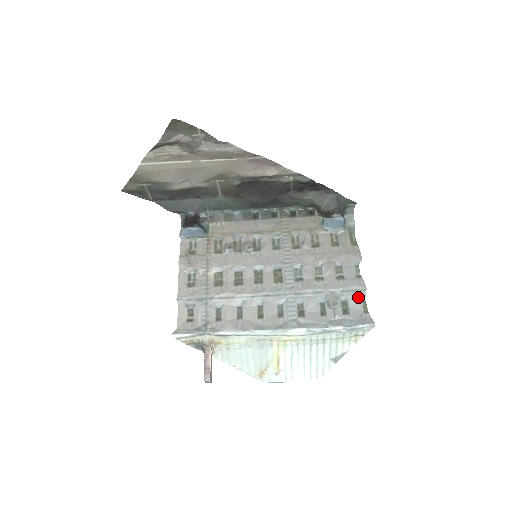
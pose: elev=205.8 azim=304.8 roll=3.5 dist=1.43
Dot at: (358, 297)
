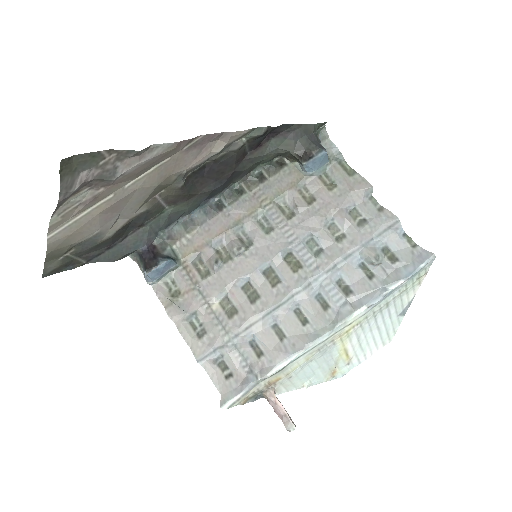
Dot at: (396, 234)
